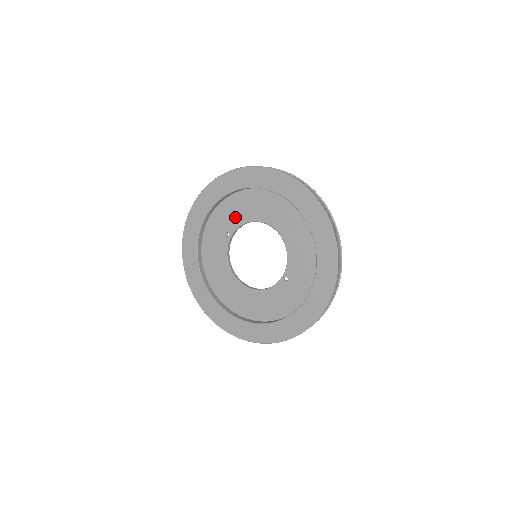
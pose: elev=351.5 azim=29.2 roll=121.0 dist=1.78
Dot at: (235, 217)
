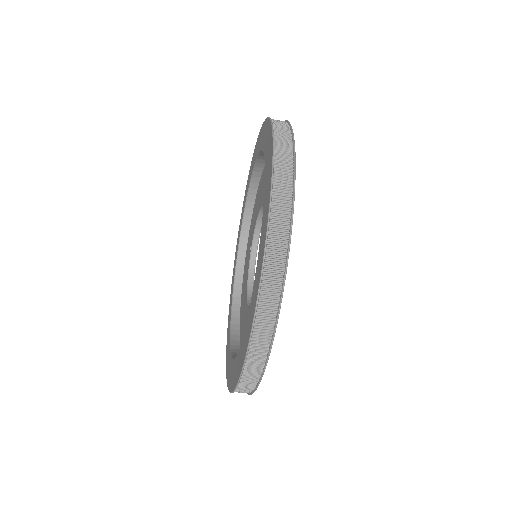
Dot at: (254, 222)
